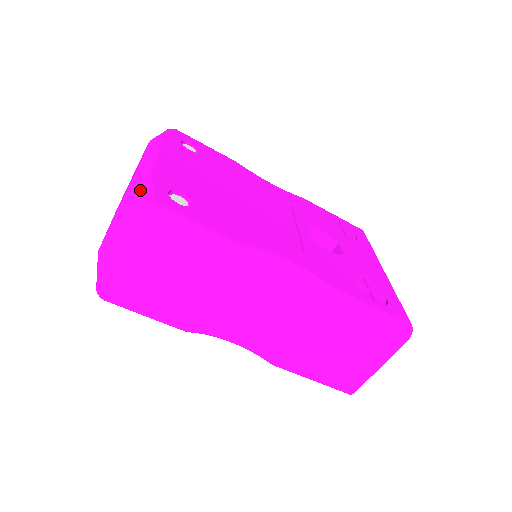
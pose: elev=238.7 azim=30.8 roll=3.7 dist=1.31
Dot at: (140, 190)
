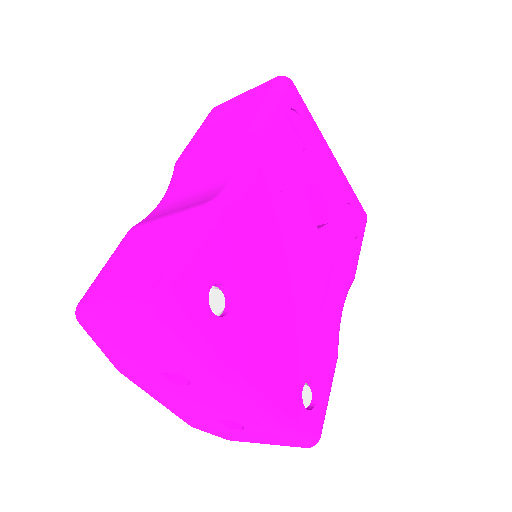
Dot at: (301, 440)
